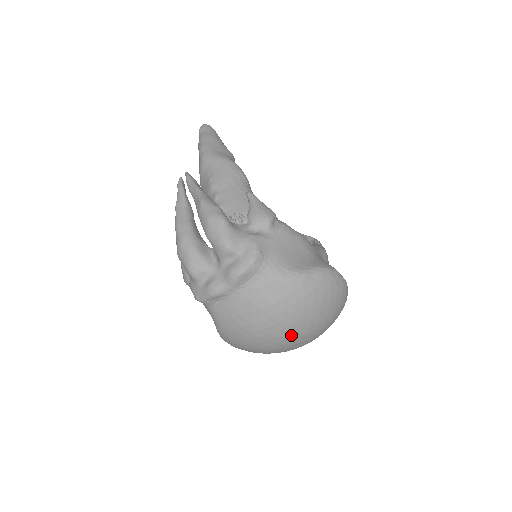
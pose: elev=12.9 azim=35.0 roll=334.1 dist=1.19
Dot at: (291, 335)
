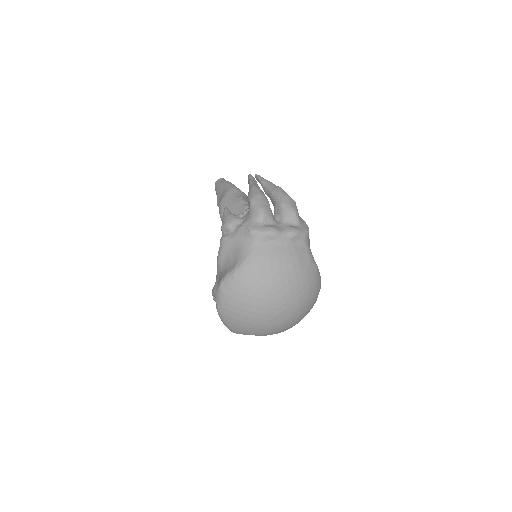
Dot at: (288, 302)
